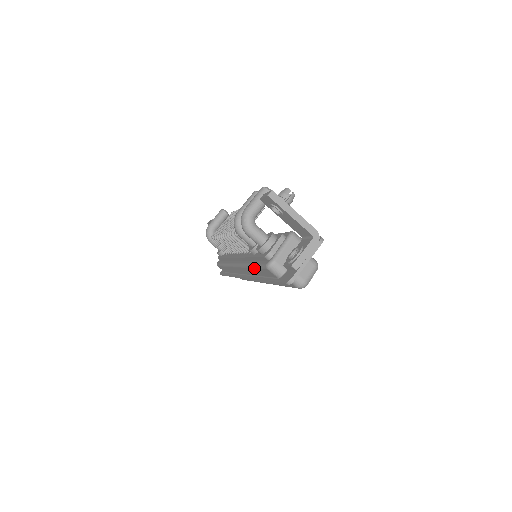
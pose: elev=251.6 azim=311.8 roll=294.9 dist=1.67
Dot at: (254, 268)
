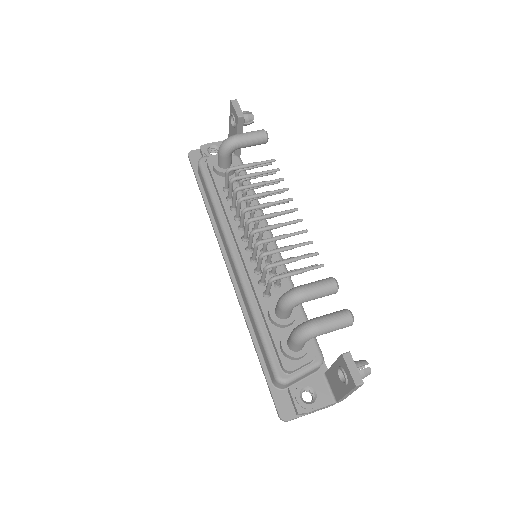
Dot at: (257, 329)
